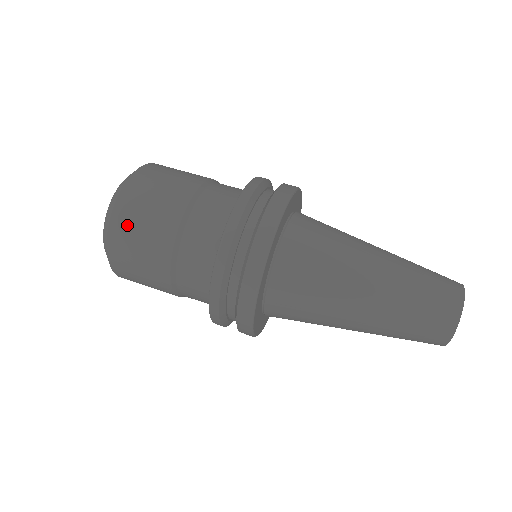
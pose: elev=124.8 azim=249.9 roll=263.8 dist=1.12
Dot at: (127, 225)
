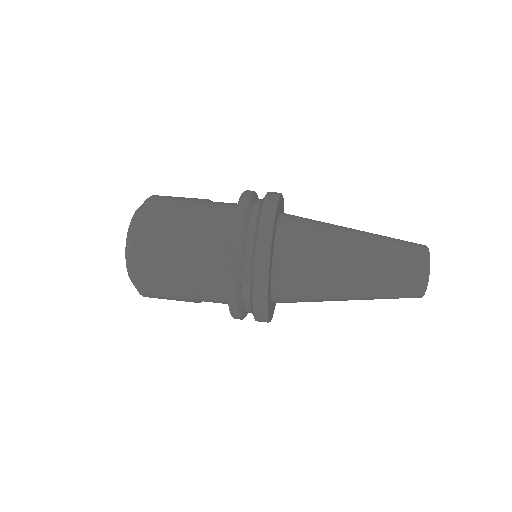
Dot at: (154, 214)
